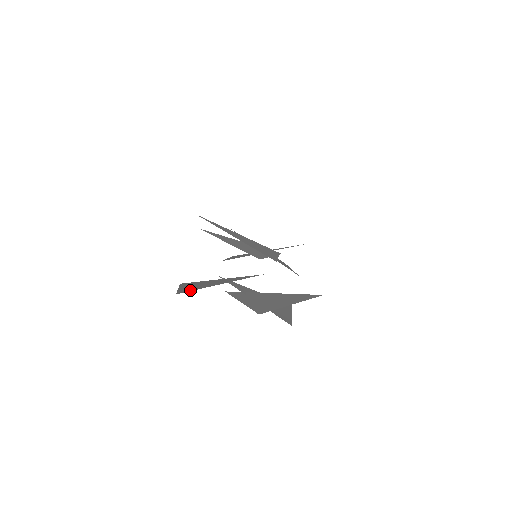
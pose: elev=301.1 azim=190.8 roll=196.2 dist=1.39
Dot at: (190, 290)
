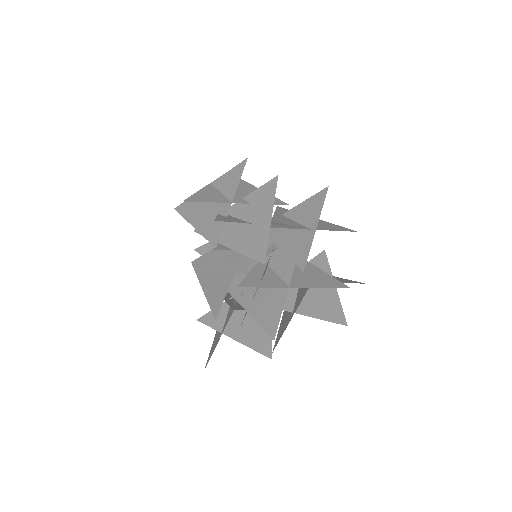
Dot at: (268, 342)
